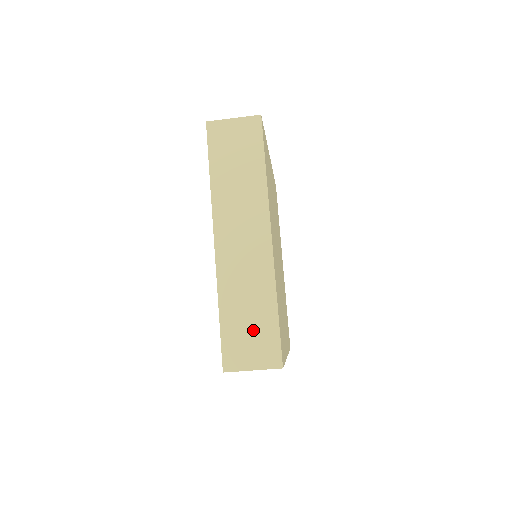
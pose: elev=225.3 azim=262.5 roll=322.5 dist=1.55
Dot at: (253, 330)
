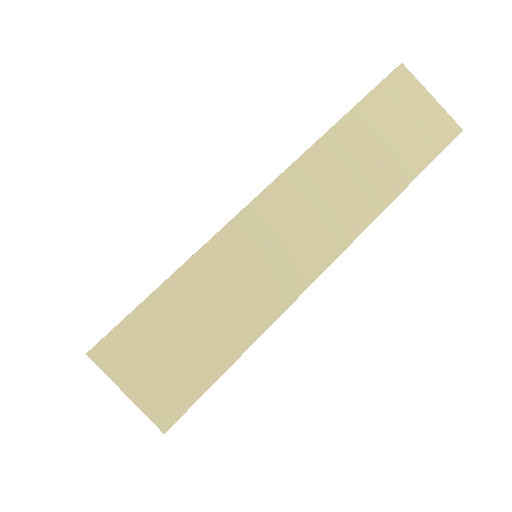
Dot at: occluded
